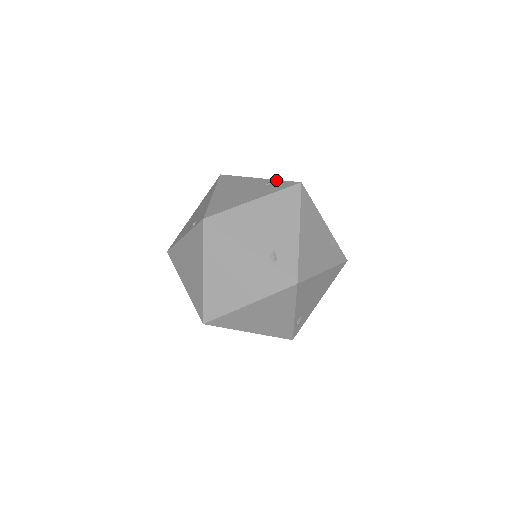
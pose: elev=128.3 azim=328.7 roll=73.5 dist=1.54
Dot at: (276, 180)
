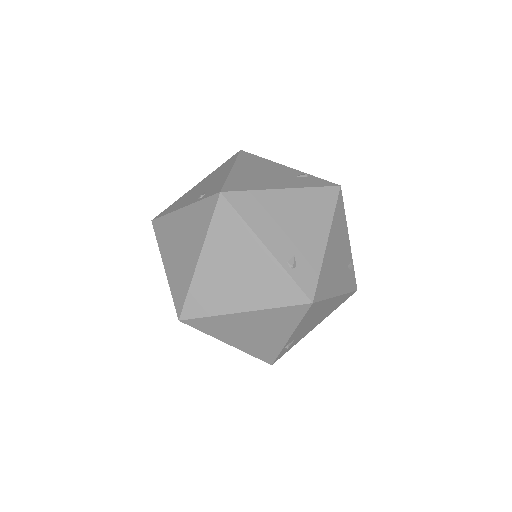
Dot at: occluded
